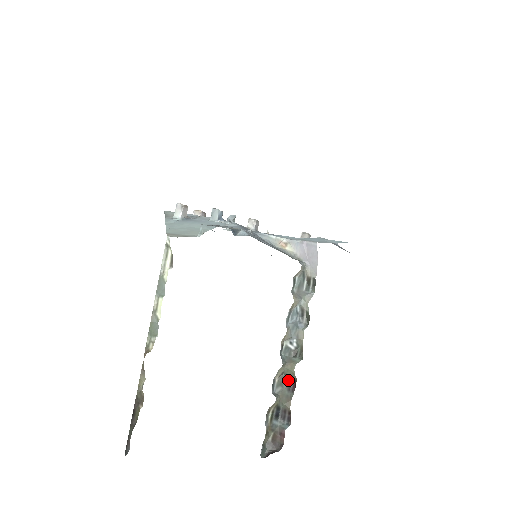
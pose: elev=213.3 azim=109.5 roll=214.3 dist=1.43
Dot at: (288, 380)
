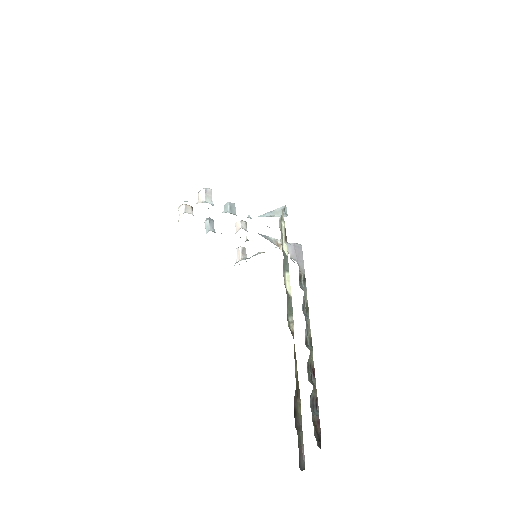
Dot at: (310, 368)
